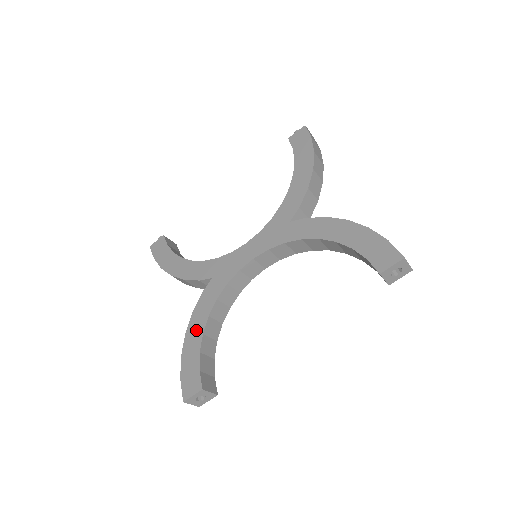
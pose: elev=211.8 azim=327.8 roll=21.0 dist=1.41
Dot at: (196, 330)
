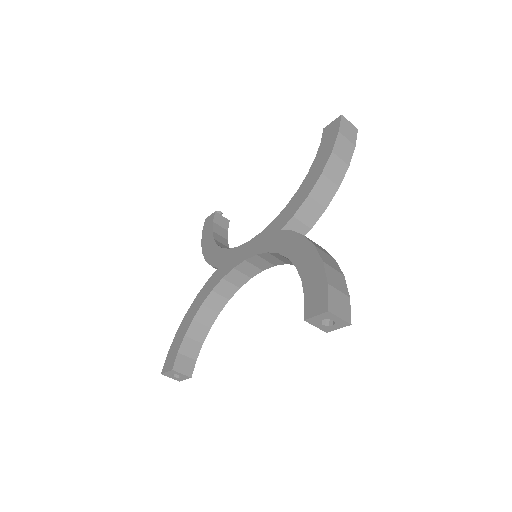
Dot at: (191, 314)
